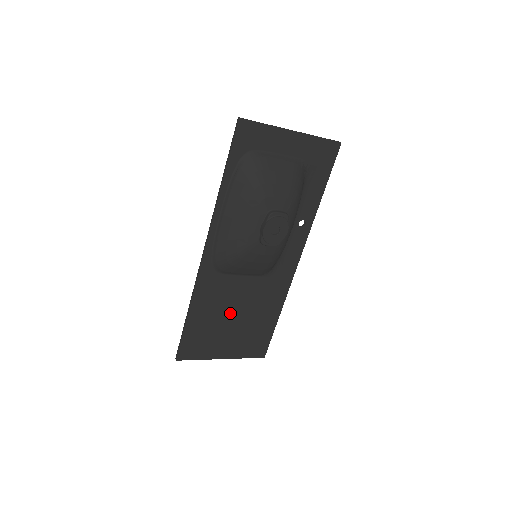
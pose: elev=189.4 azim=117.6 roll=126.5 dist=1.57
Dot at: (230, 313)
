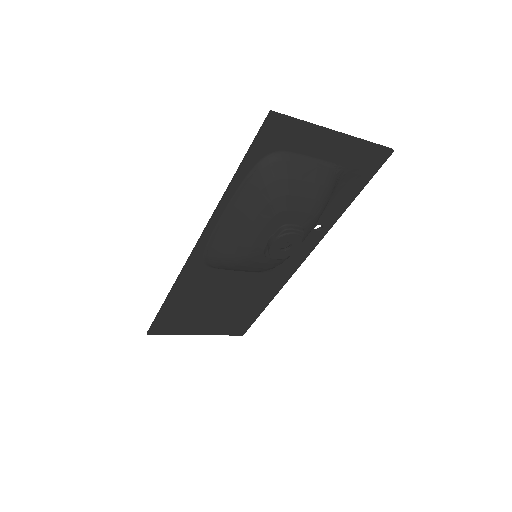
Dot at: (214, 300)
